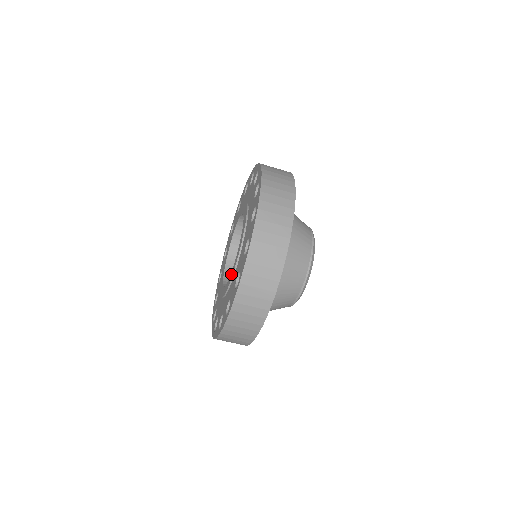
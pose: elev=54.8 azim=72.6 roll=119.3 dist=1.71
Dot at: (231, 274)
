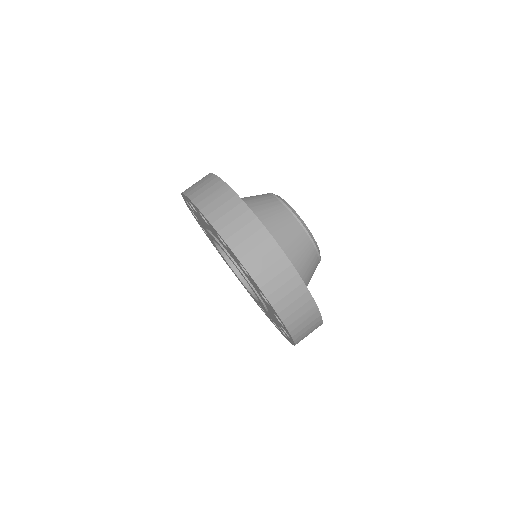
Dot at: occluded
